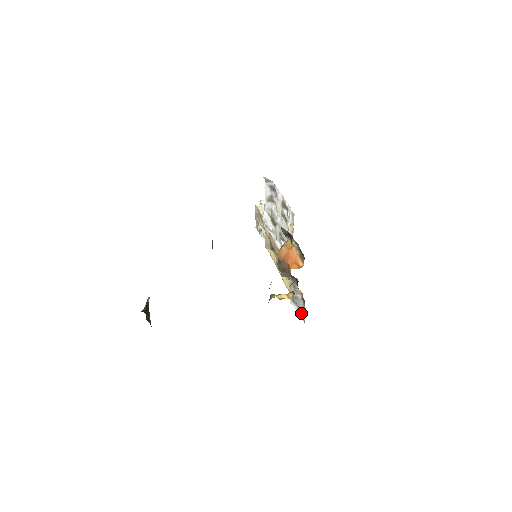
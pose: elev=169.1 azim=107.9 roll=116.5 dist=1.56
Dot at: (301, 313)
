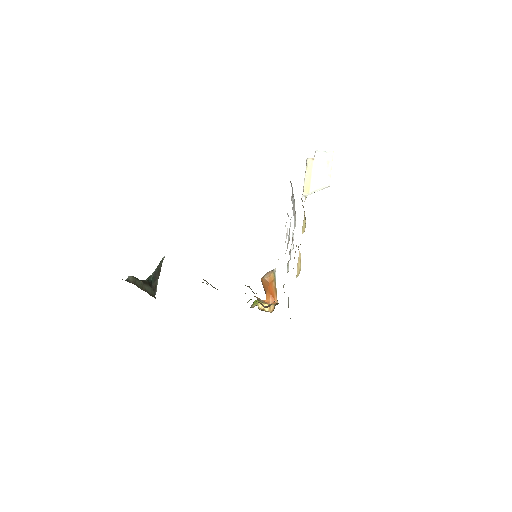
Dot at: occluded
